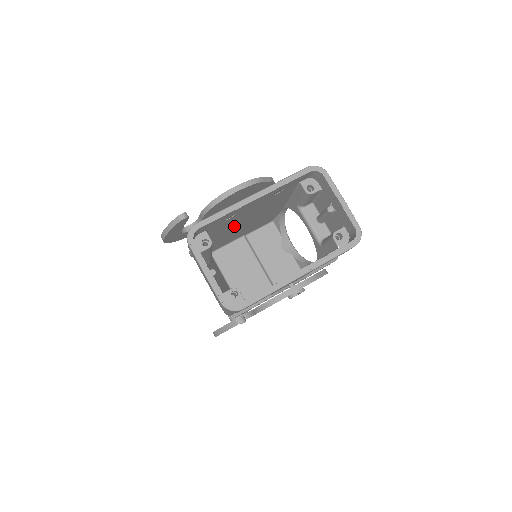
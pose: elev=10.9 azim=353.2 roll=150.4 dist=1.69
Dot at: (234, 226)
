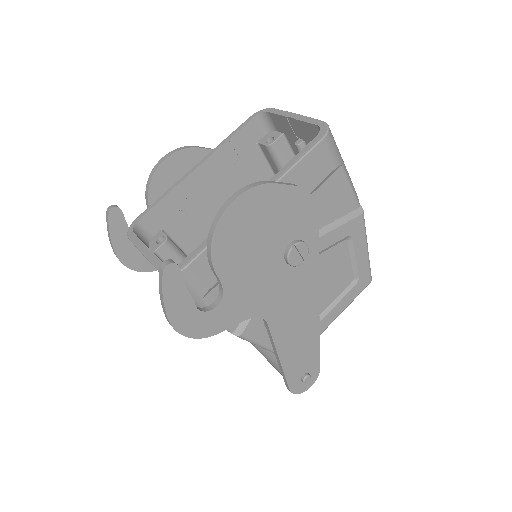
Dot at: occluded
